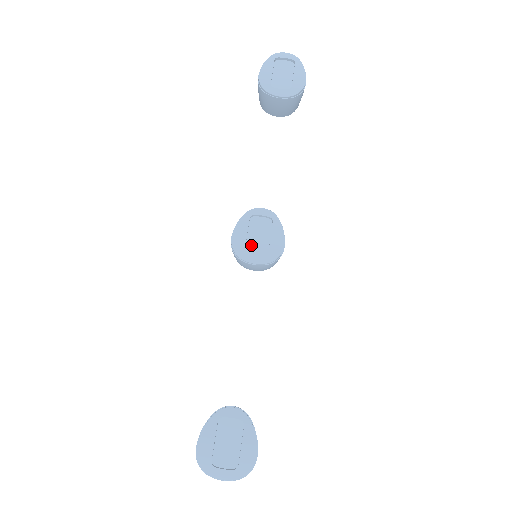
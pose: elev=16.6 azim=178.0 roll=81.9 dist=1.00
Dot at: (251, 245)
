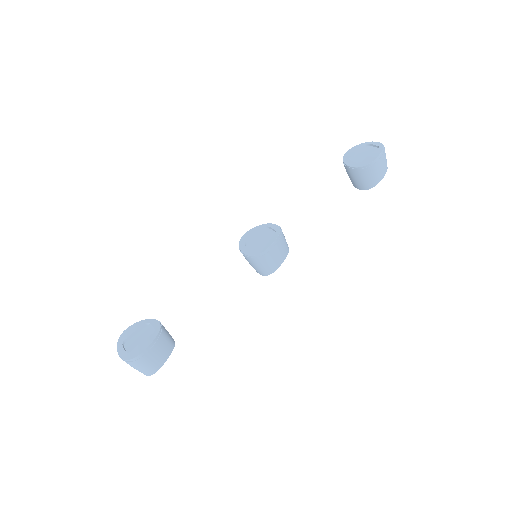
Dot at: (252, 243)
